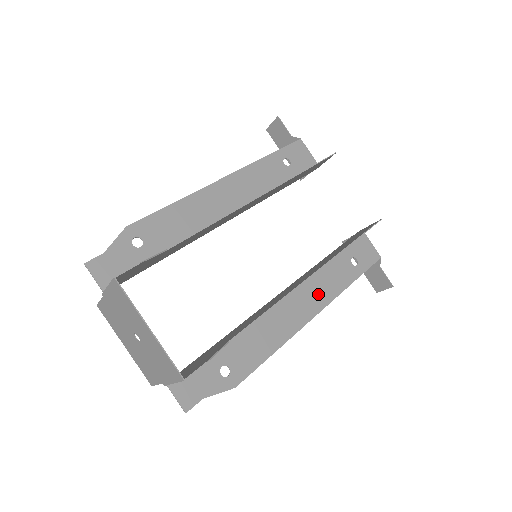
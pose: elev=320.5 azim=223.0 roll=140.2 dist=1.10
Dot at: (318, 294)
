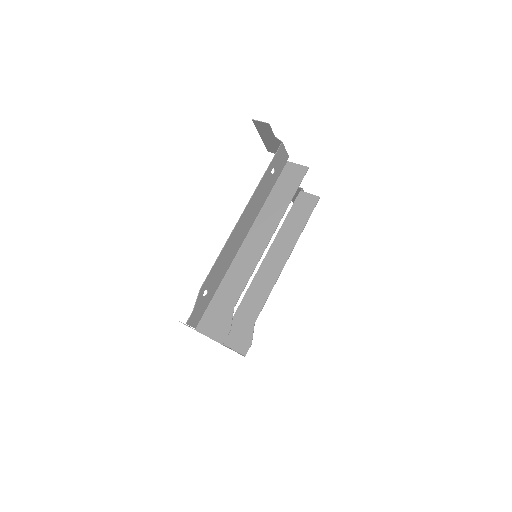
Dot at: occluded
